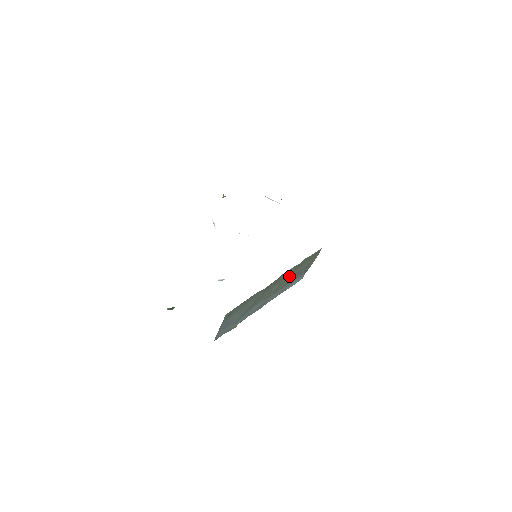
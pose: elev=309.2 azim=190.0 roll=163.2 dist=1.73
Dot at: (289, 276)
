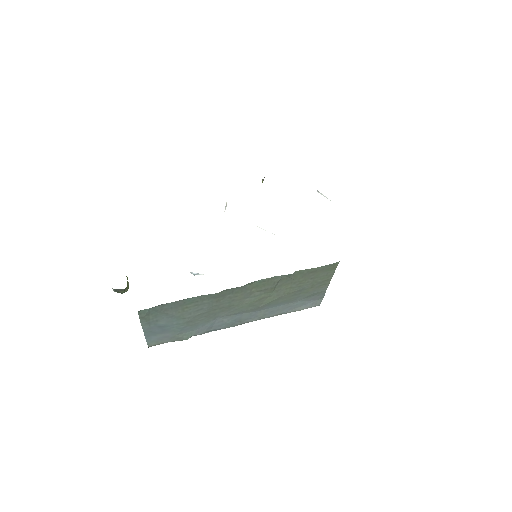
Dot at: (276, 290)
